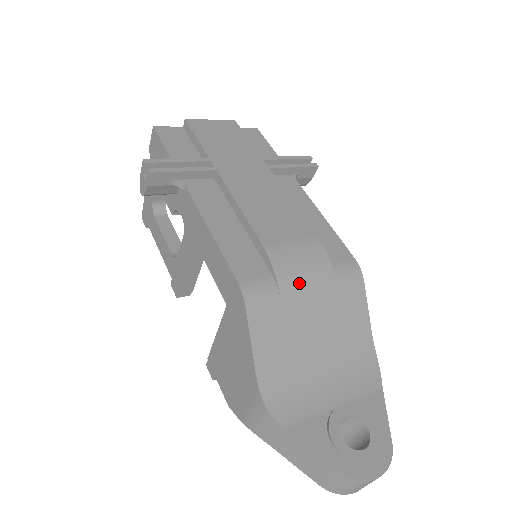
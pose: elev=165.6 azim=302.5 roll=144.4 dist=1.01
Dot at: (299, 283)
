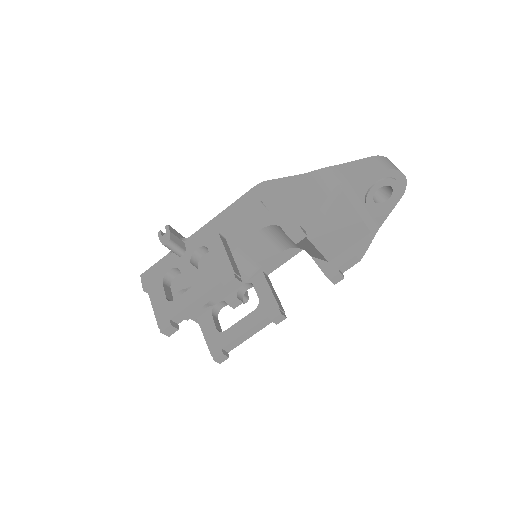
Dot at: occluded
